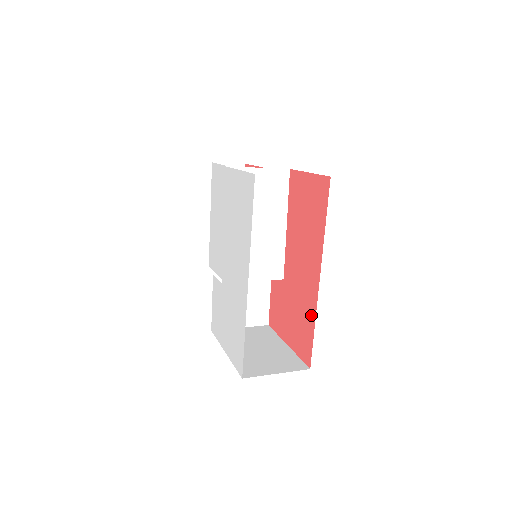
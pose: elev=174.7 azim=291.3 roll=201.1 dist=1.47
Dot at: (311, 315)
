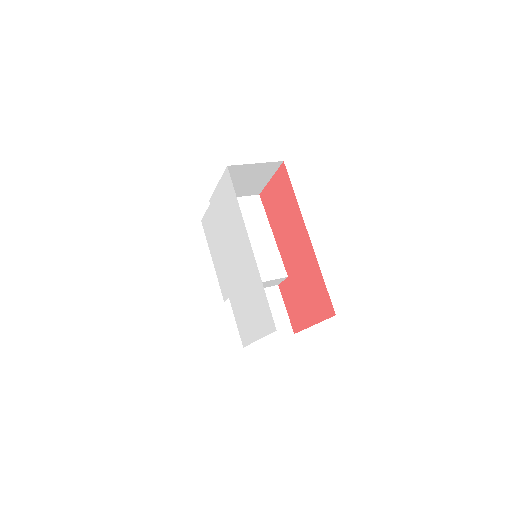
Dot at: (316, 271)
